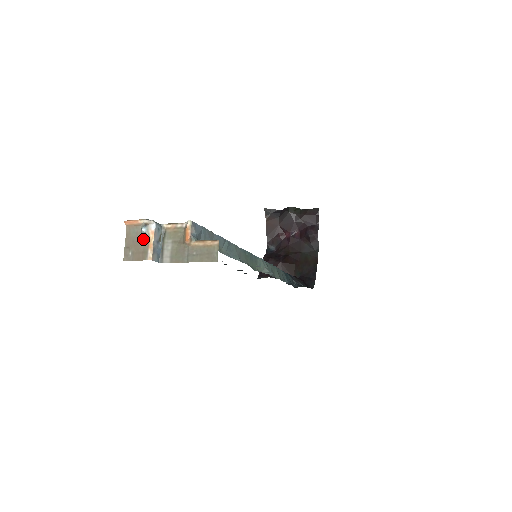
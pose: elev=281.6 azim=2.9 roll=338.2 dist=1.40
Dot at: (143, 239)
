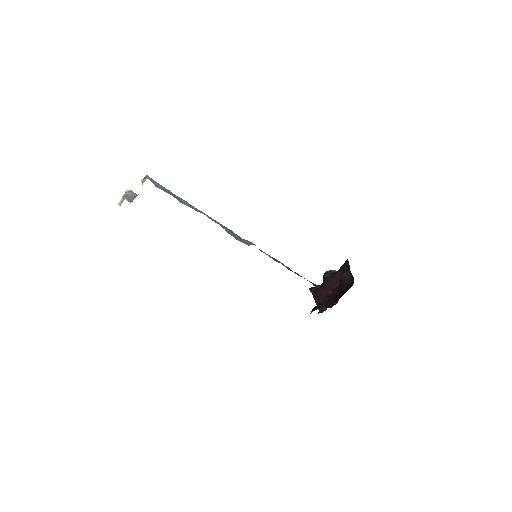
Dot at: occluded
